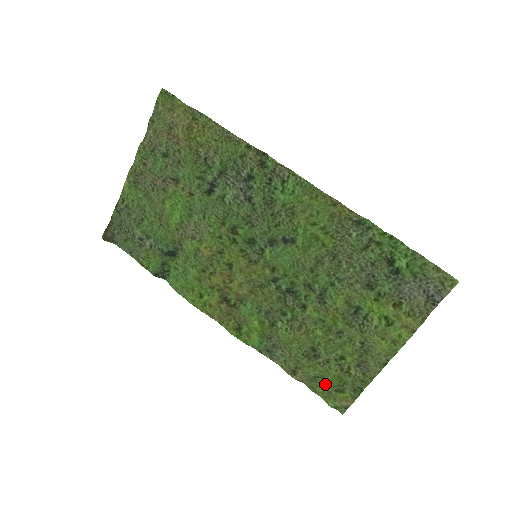
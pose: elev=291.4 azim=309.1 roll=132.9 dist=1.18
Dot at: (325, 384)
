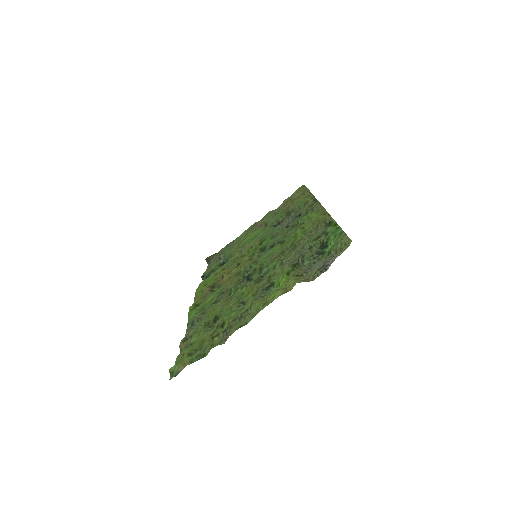
Dot at: (190, 348)
